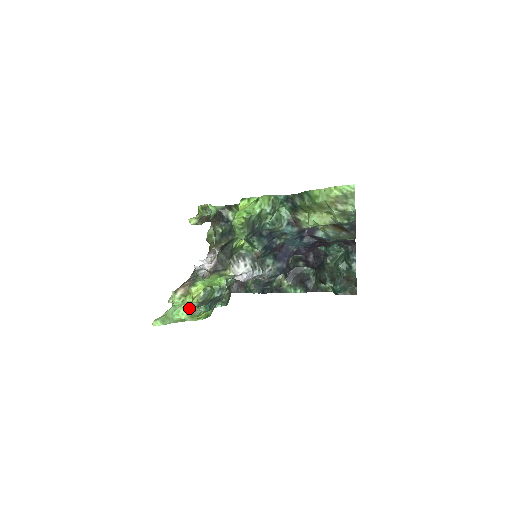
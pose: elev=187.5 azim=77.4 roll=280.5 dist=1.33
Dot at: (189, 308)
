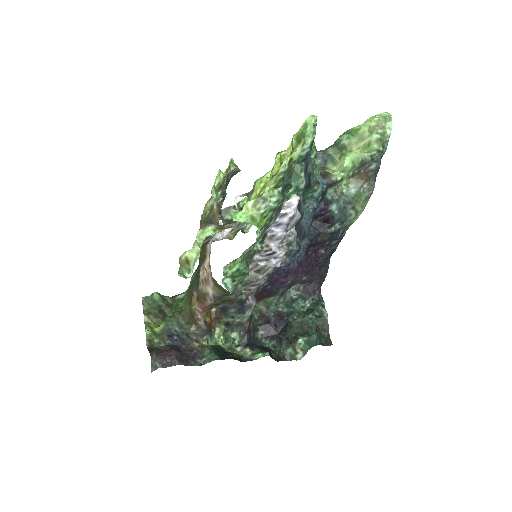
Dot at: (258, 198)
